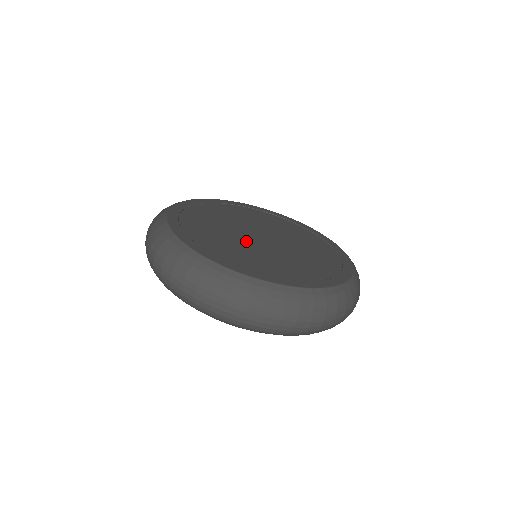
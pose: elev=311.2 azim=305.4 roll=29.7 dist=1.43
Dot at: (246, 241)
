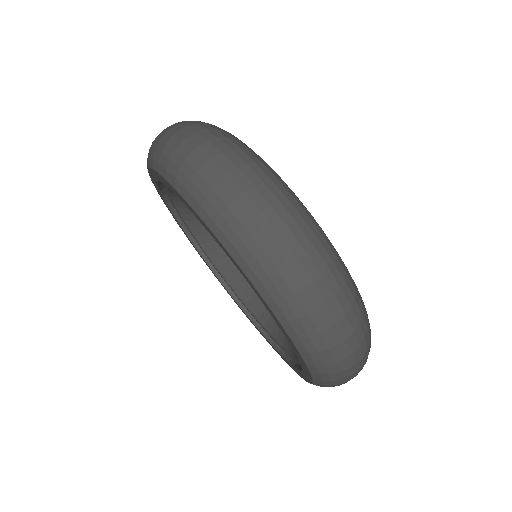
Dot at: occluded
